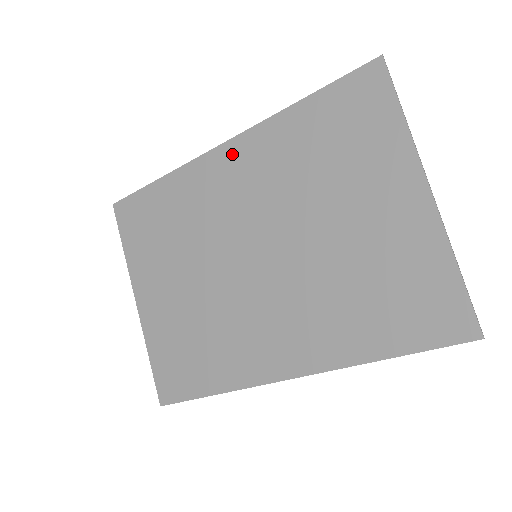
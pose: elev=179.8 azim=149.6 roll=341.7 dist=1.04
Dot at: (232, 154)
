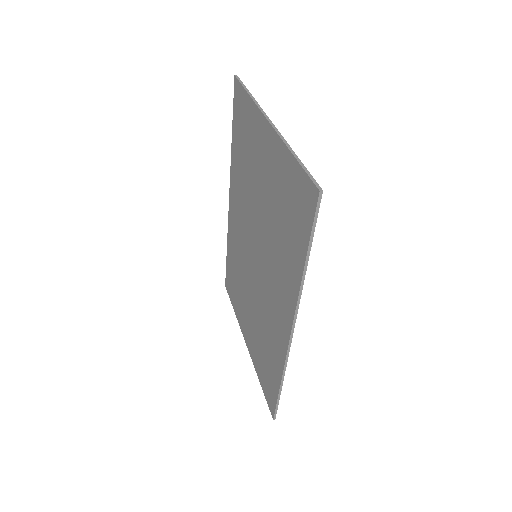
Dot at: (232, 202)
